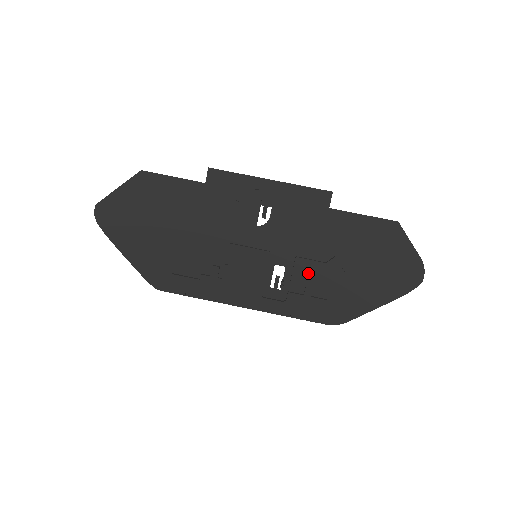
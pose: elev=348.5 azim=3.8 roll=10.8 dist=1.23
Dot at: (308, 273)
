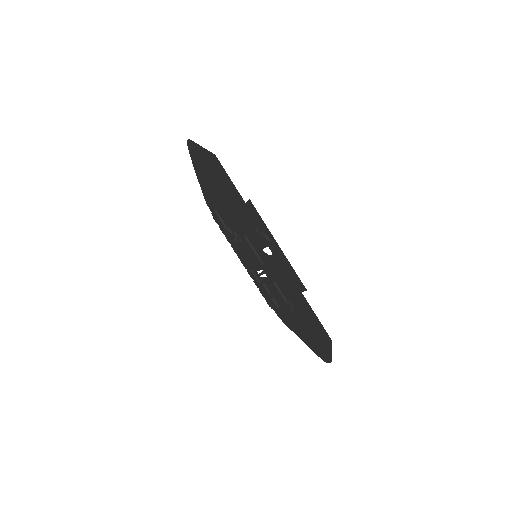
Dot at: (275, 292)
